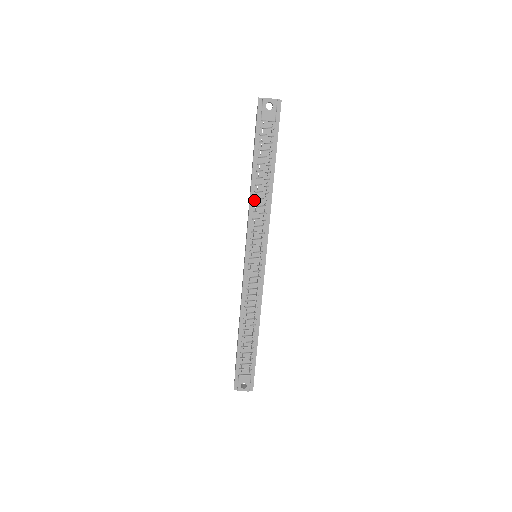
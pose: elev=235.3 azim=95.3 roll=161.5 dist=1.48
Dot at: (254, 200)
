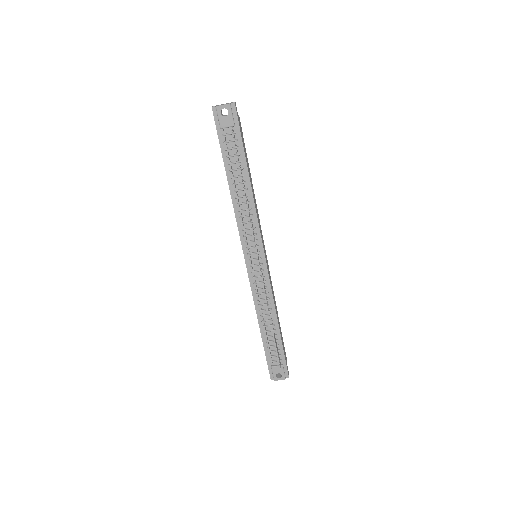
Dot at: (237, 206)
